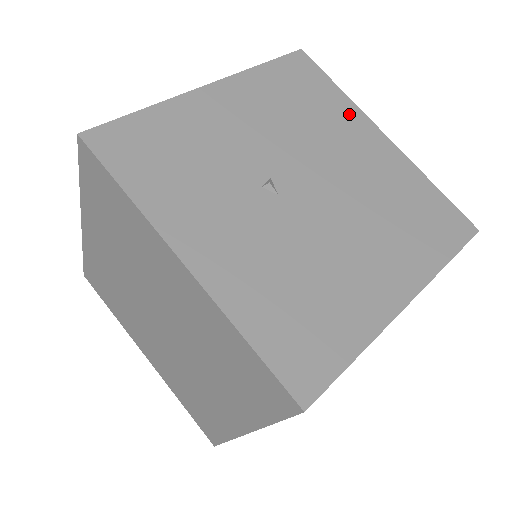
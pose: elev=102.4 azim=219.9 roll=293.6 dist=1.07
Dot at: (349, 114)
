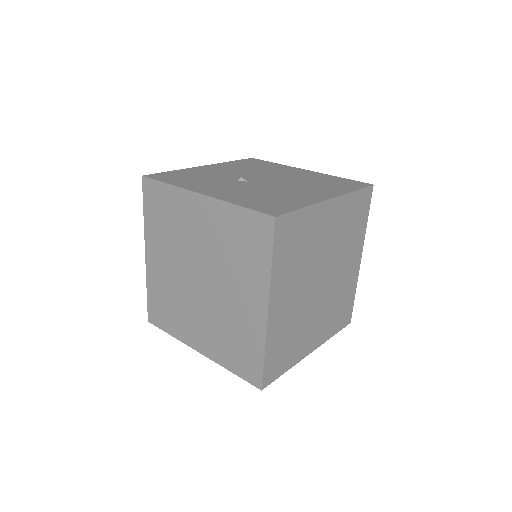
Dot at: (283, 167)
